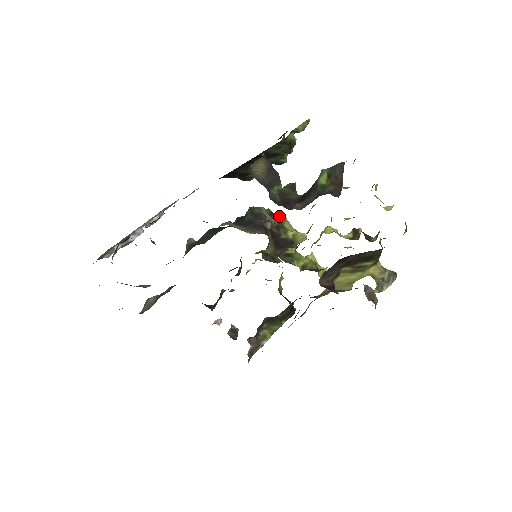
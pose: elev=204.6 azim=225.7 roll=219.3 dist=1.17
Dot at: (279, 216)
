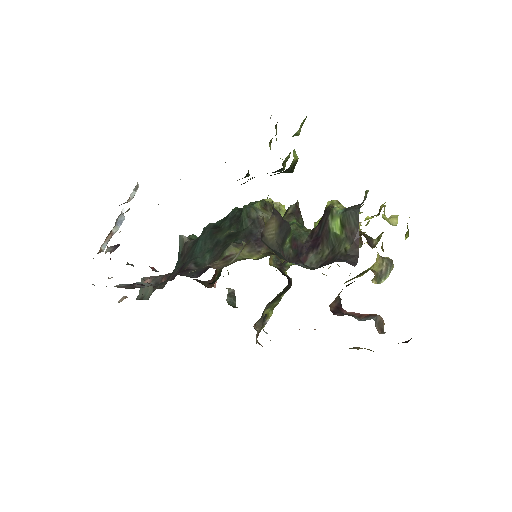
Dot at: occluded
